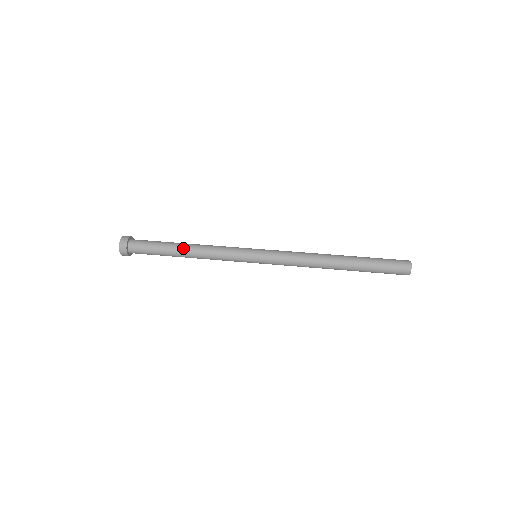
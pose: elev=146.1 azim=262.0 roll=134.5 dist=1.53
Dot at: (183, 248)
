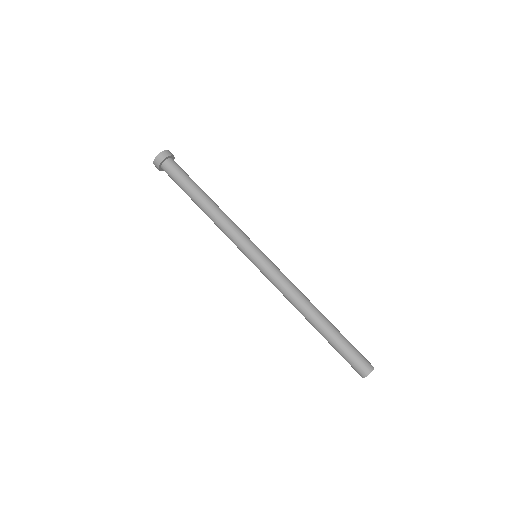
Dot at: (200, 208)
